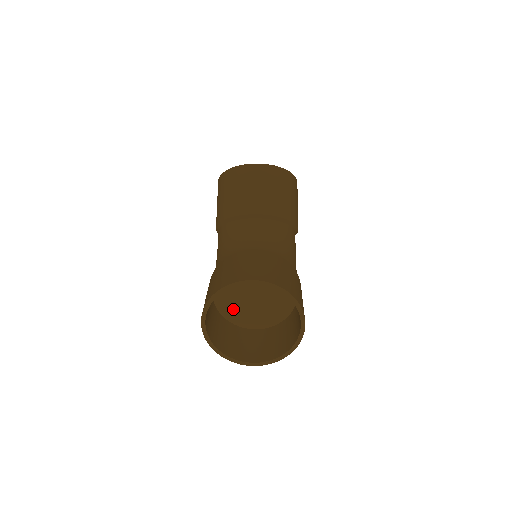
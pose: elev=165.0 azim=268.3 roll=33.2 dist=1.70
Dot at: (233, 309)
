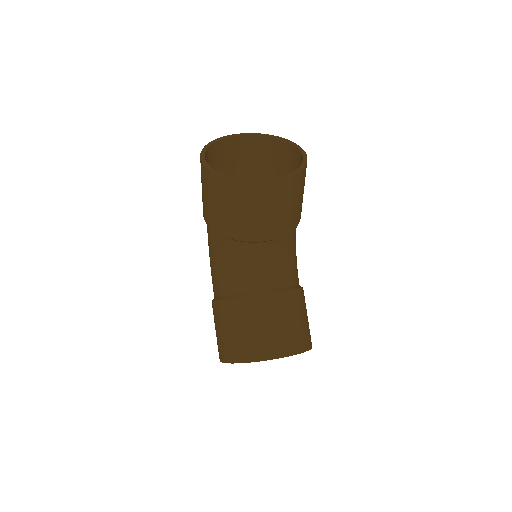
Dot at: occluded
